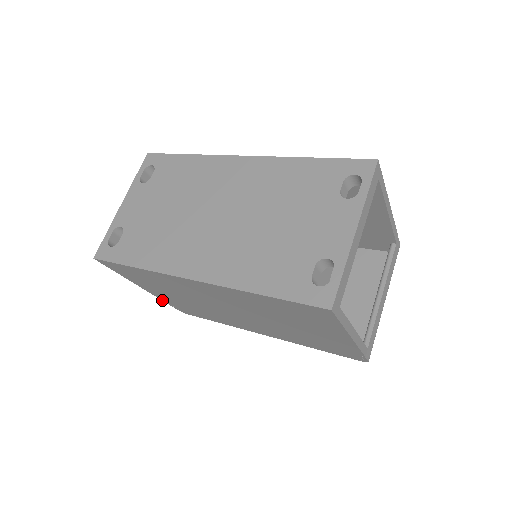
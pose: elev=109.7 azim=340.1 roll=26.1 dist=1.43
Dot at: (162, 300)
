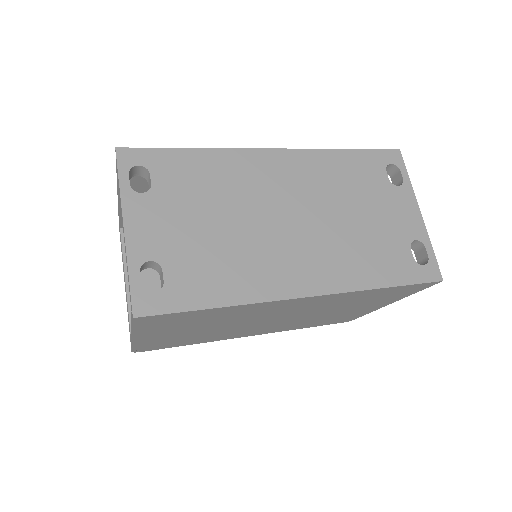
Dot at: (132, 346)
